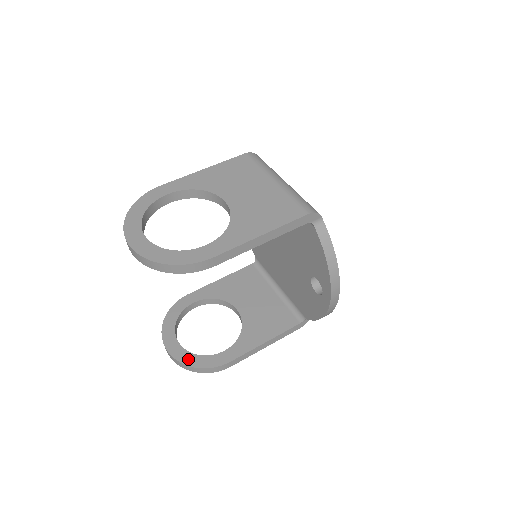
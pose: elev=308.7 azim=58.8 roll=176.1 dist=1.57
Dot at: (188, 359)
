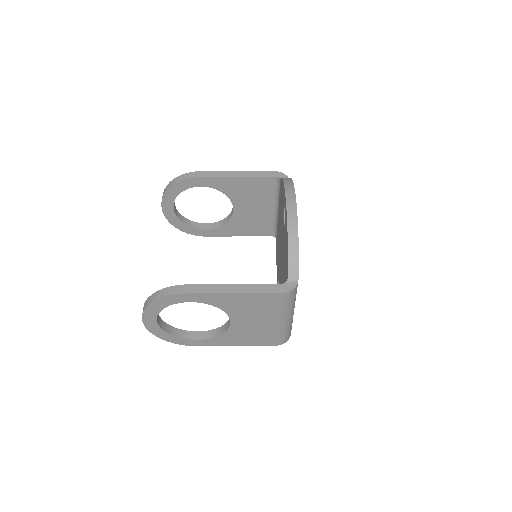
Dot at: occluded
